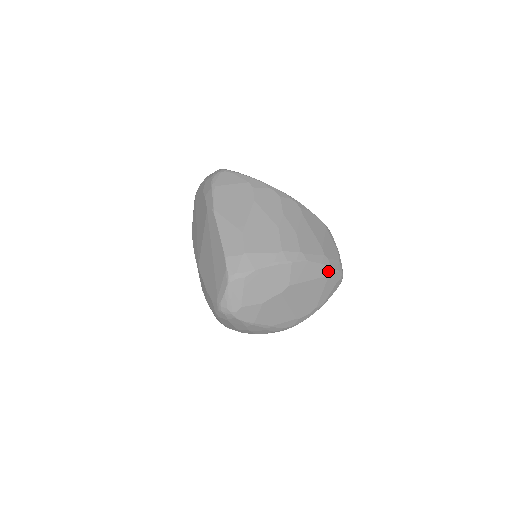
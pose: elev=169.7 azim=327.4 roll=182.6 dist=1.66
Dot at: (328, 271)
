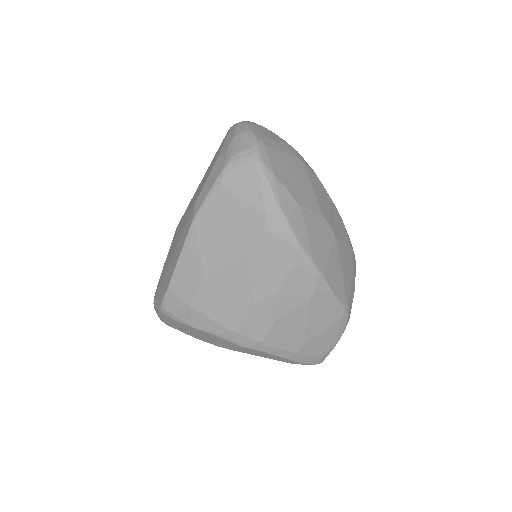
Dot at: (294, 362)
